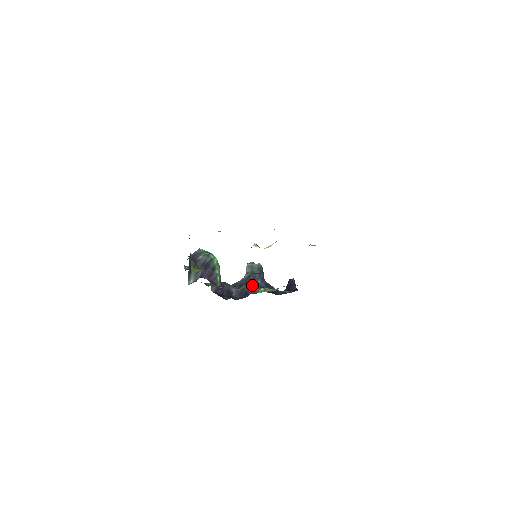
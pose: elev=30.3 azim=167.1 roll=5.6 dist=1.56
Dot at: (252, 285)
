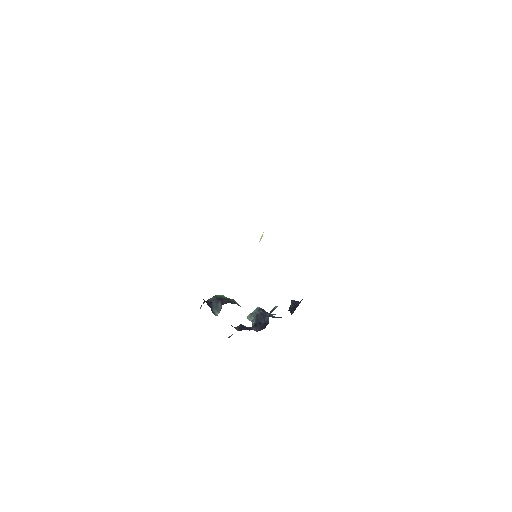
Dot at: (265, 316)
